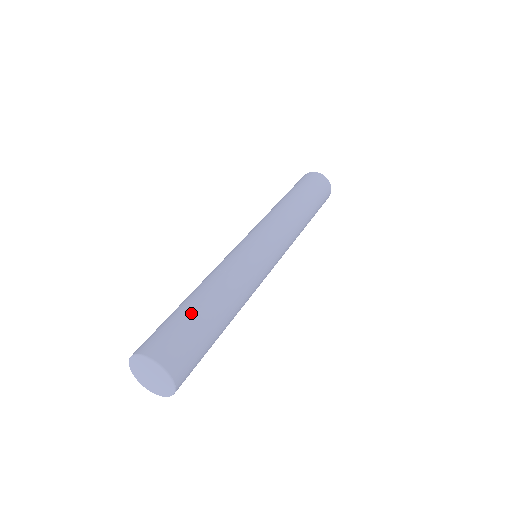
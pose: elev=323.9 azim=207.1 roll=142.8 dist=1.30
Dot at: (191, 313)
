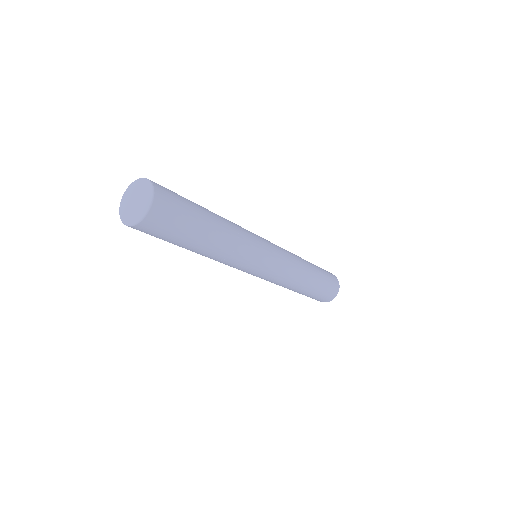
Dot at: occluded
